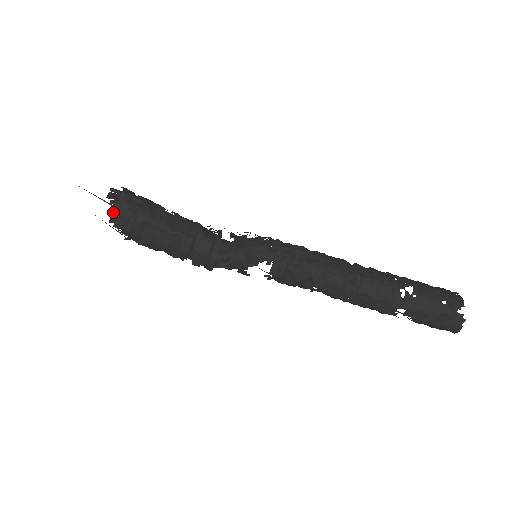
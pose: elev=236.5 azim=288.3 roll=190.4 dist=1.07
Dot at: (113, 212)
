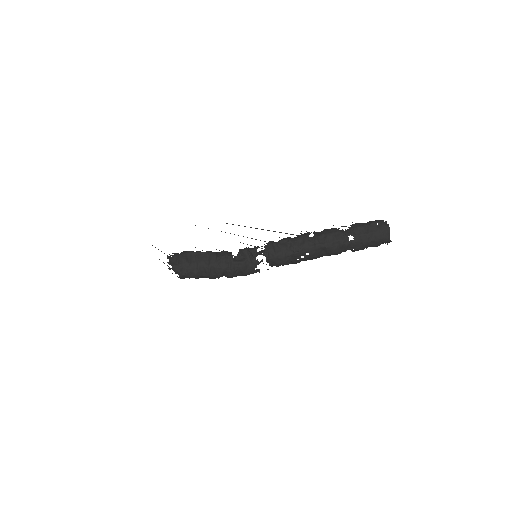
Dot at: (170, 259)
